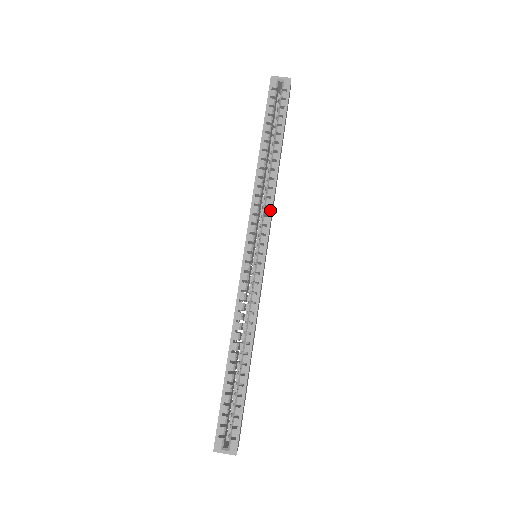
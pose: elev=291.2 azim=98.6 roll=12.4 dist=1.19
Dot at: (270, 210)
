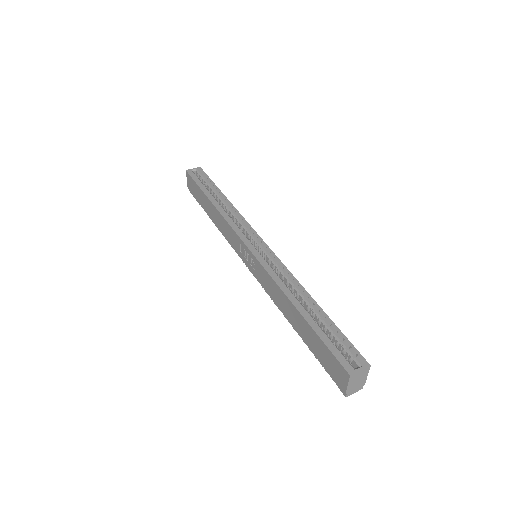
Dot at: (244, 221)
